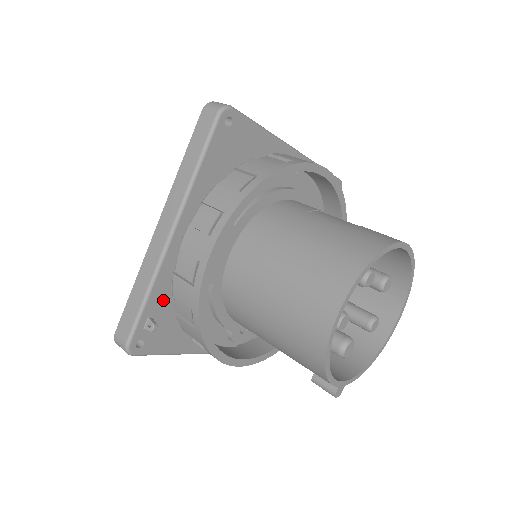
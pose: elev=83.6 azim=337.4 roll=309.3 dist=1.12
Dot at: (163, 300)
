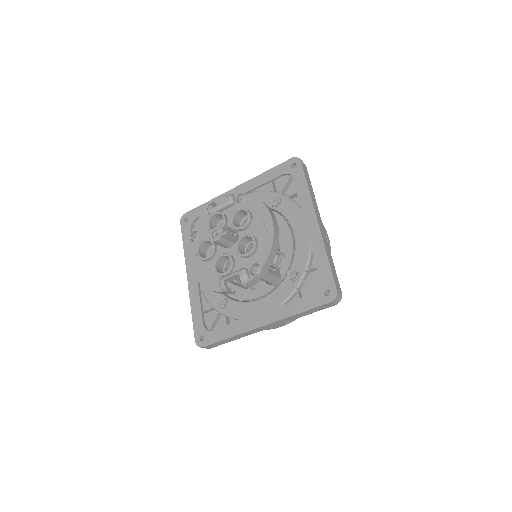
Dot at: occluded
